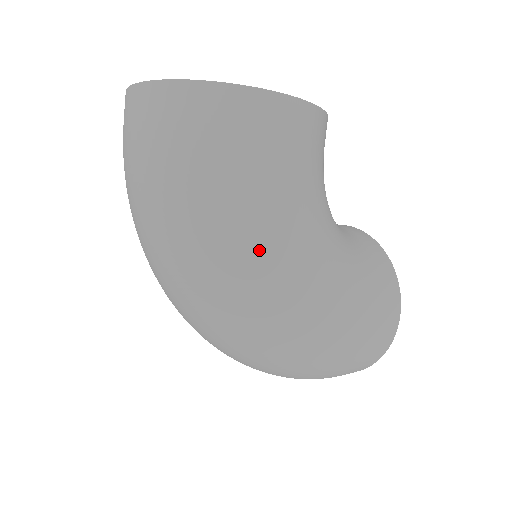
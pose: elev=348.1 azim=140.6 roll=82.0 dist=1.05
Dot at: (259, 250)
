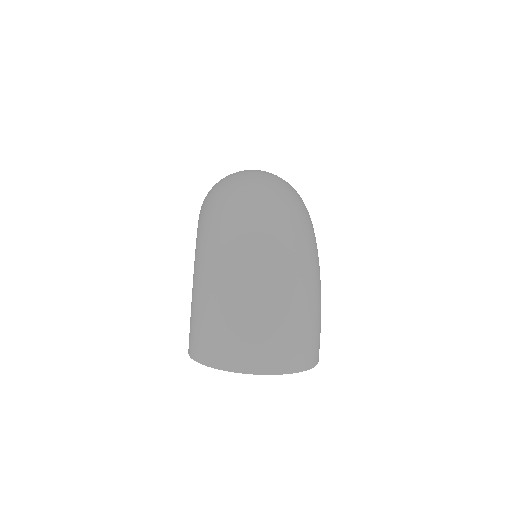
Dot at: occluded
